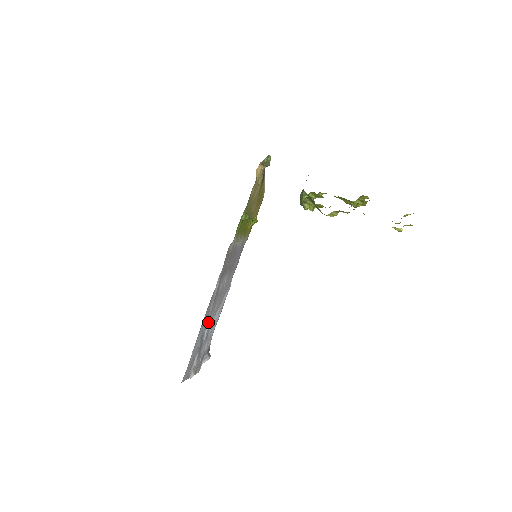
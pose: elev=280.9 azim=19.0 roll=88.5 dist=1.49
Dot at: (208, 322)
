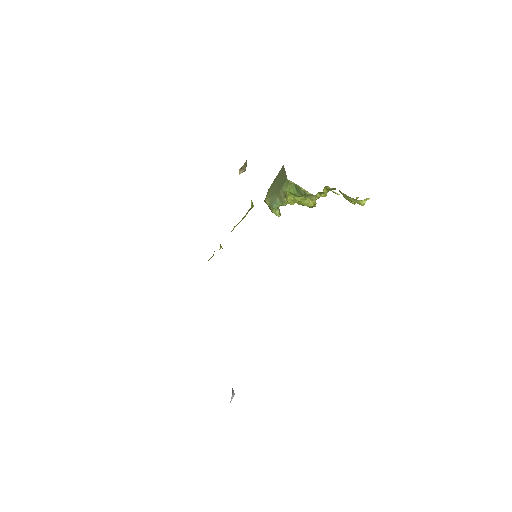
Dot at: occluded
